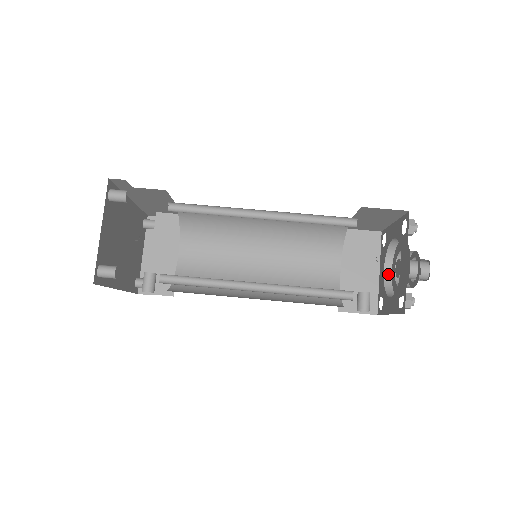
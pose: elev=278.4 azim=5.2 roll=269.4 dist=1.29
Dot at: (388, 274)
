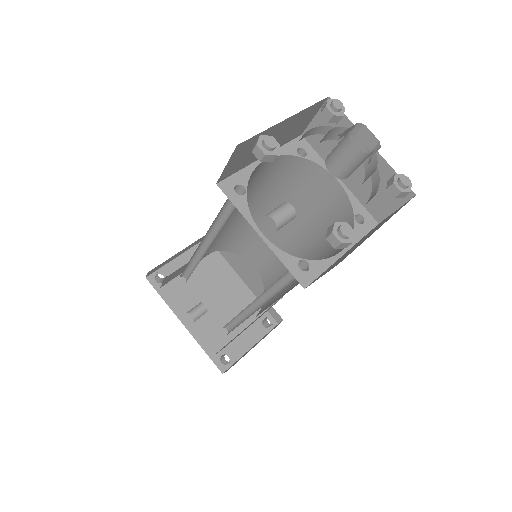
Dot at: occluded
